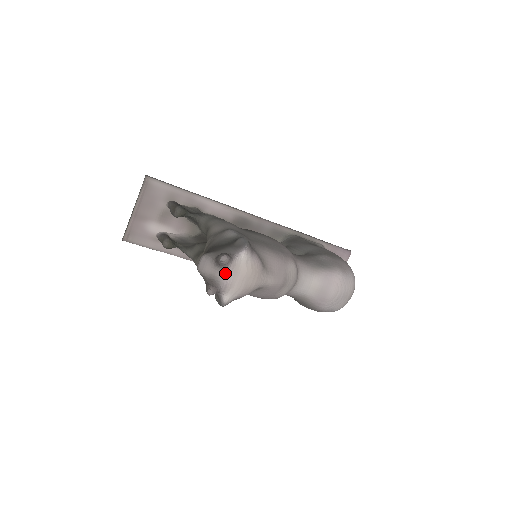
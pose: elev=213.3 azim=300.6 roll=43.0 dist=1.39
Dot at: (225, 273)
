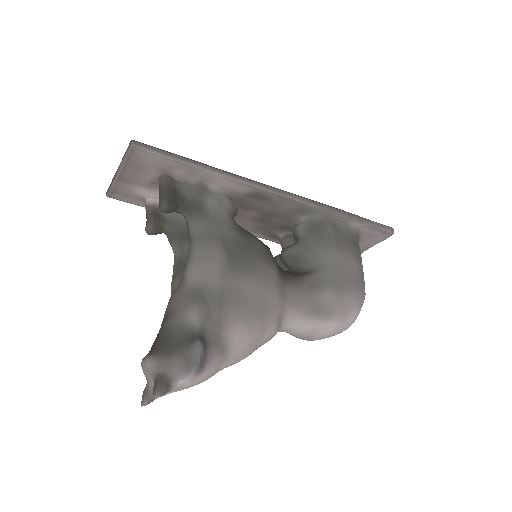
Dot at: occluded
